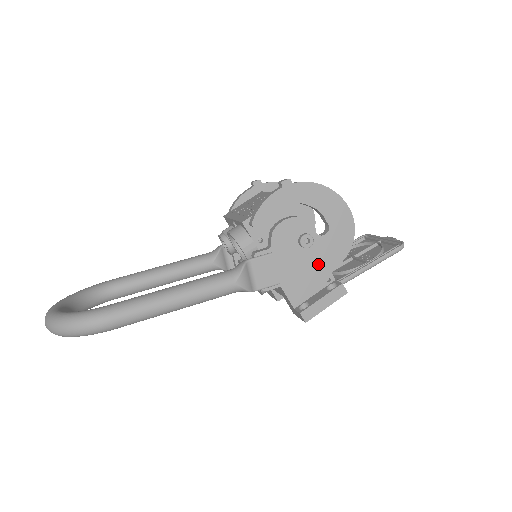
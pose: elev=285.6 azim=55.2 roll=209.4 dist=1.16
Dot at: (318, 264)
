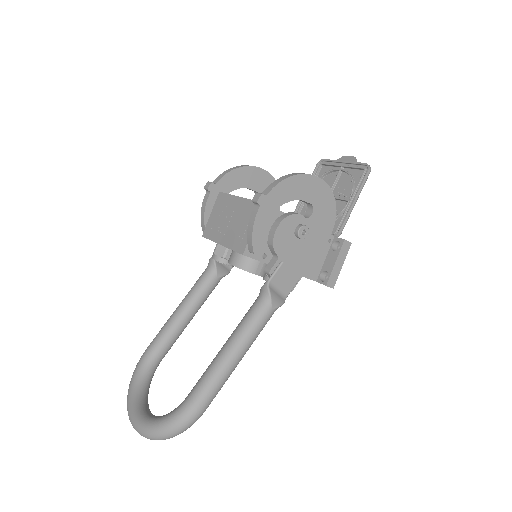
Dot at: (319, 239)
